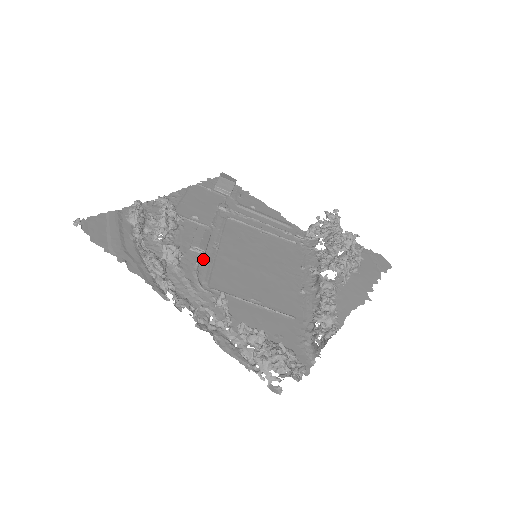
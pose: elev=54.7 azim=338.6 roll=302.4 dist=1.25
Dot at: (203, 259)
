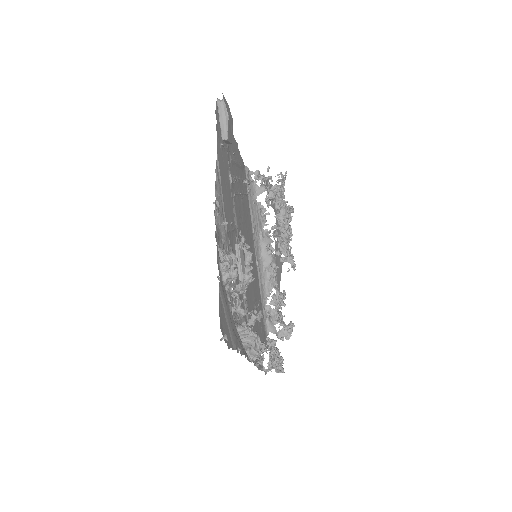
Dot at: occluded
